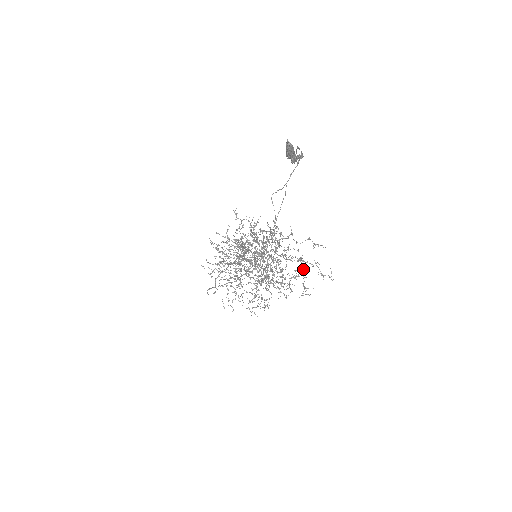
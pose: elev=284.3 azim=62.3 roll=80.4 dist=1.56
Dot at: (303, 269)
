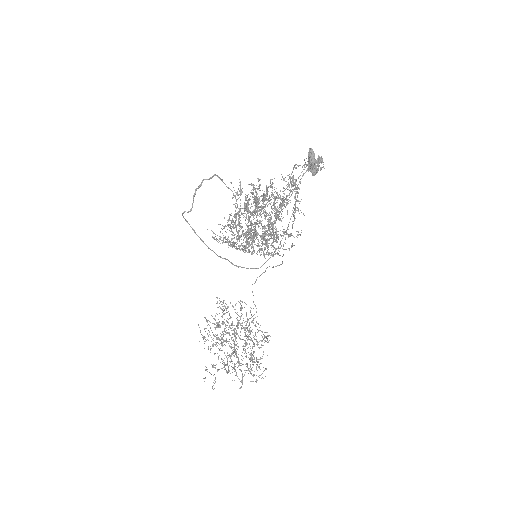
Dot at: occluded
